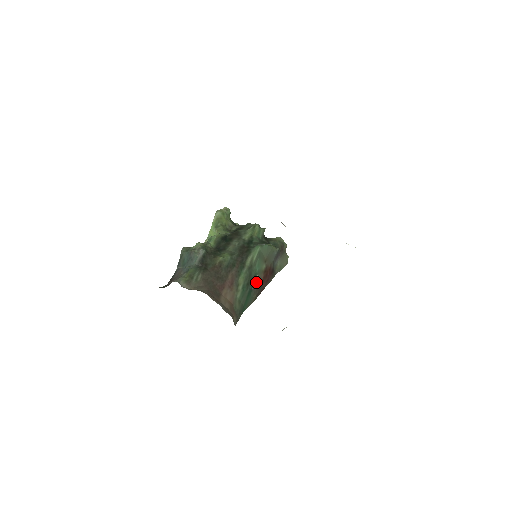
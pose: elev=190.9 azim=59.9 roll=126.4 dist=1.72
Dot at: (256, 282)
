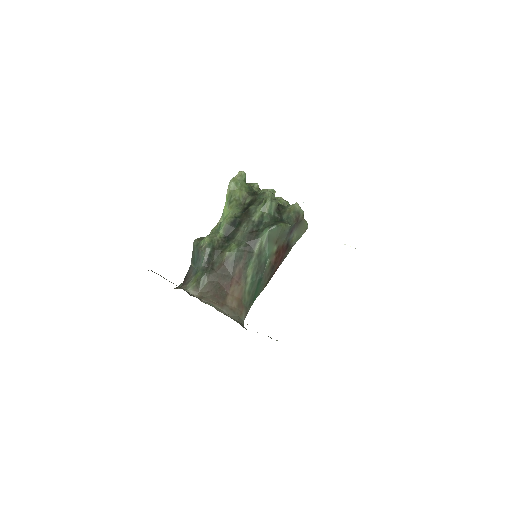
Dot at: (267, 267)
